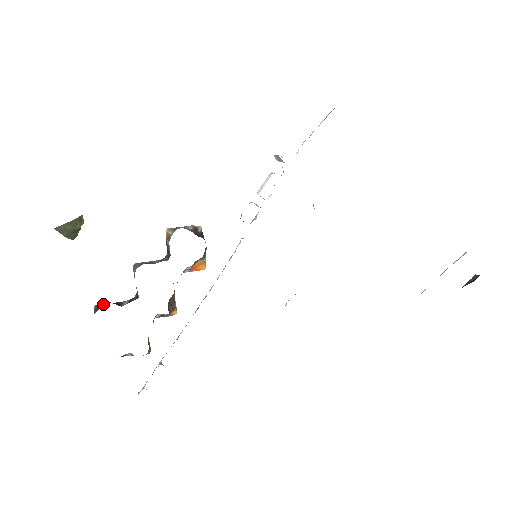
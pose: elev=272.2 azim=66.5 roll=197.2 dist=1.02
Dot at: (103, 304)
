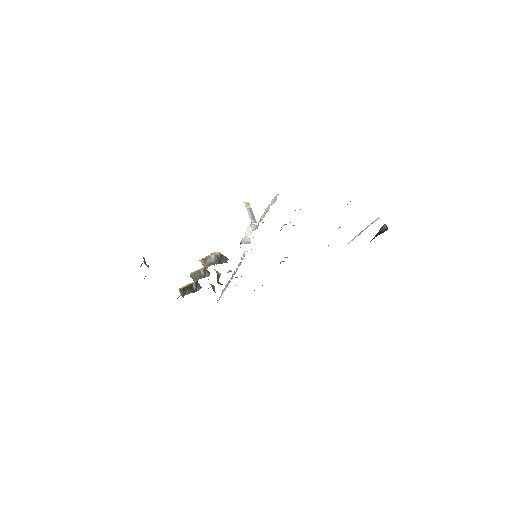
Dot at: (183, 290)
